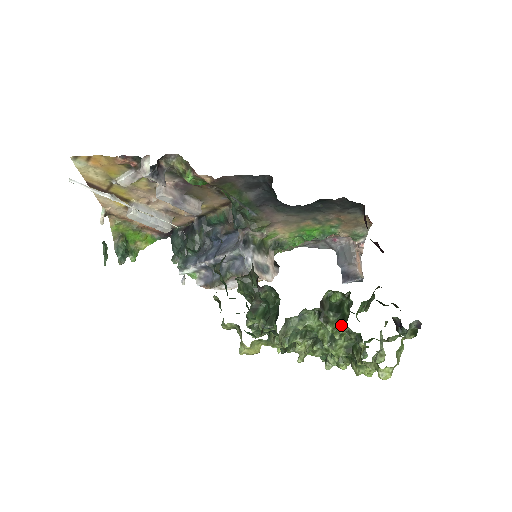
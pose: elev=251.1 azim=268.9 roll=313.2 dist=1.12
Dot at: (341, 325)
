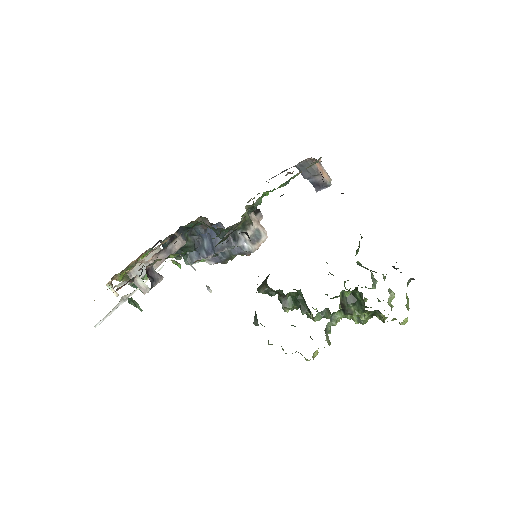
Dot at: (362, 311)
